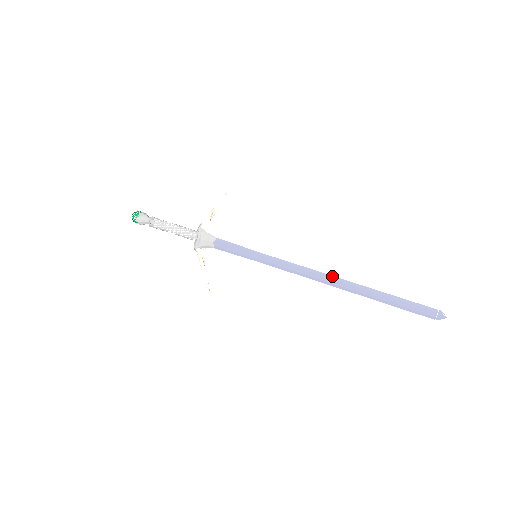
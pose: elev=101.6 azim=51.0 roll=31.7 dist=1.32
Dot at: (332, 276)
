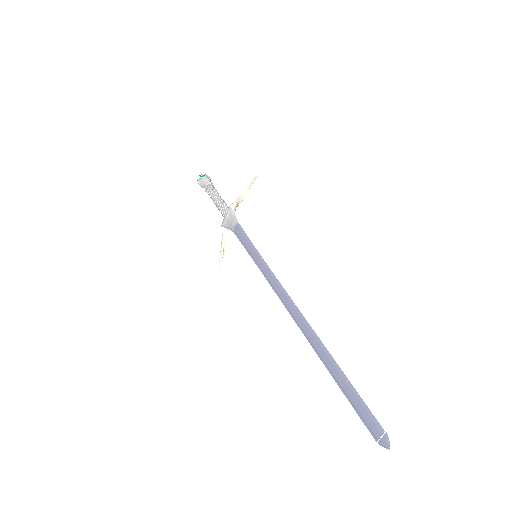
Dot at: (301, 314)
